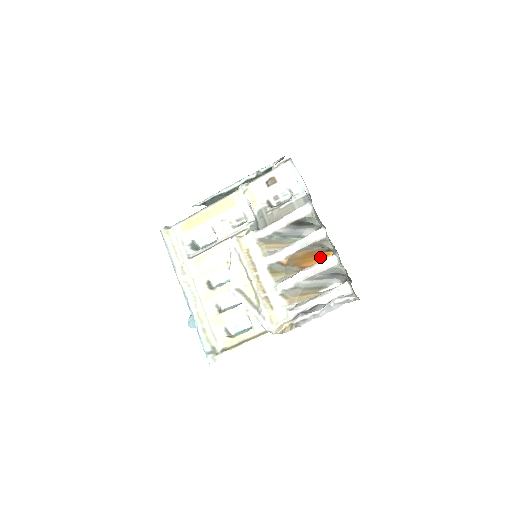
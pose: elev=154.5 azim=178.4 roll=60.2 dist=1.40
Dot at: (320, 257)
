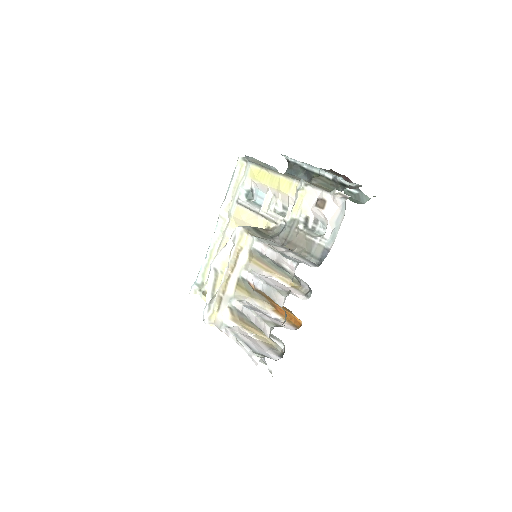
Dot at: occluded
